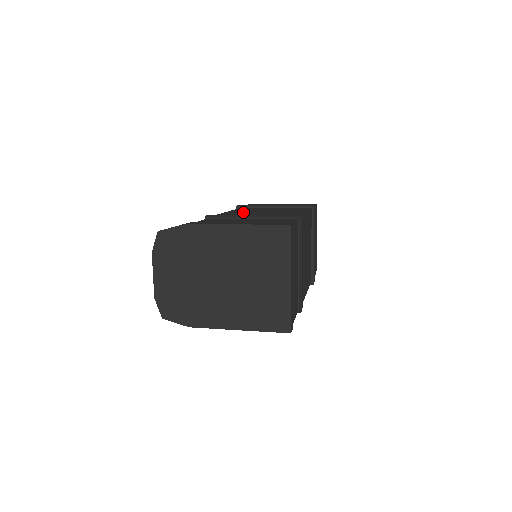
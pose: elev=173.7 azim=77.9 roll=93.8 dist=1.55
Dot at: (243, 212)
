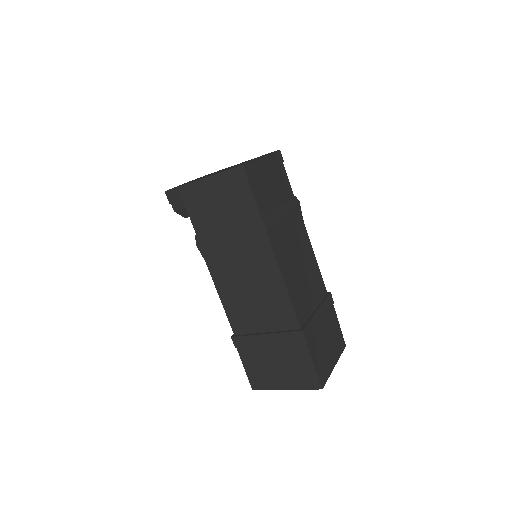
Dot at: occluded
